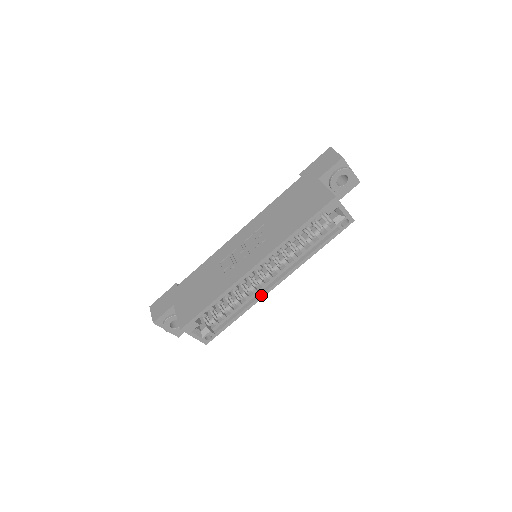
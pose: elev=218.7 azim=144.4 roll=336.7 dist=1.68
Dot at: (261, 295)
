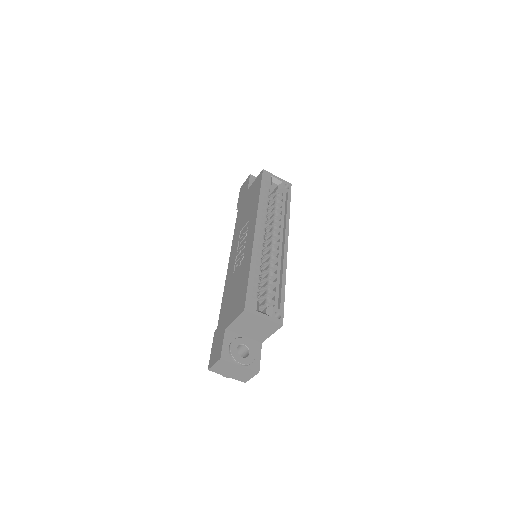
Dot at: (283, 257)
